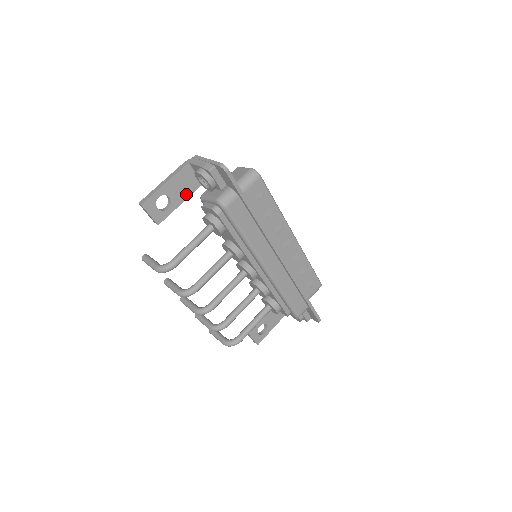
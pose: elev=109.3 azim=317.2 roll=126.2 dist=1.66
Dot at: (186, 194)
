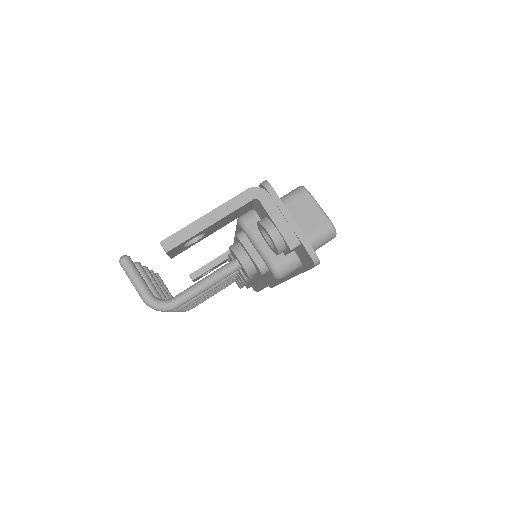
Dot at: (227, 223)
